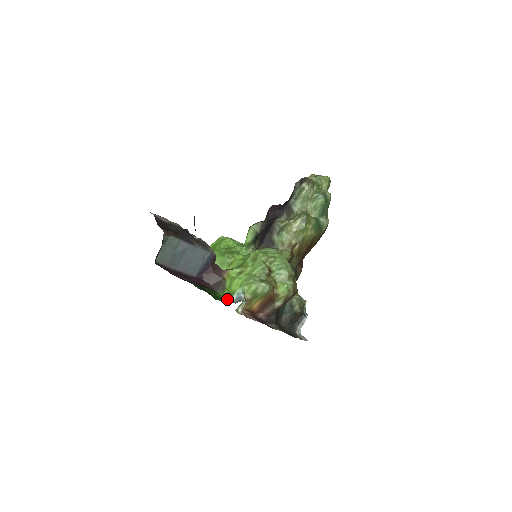
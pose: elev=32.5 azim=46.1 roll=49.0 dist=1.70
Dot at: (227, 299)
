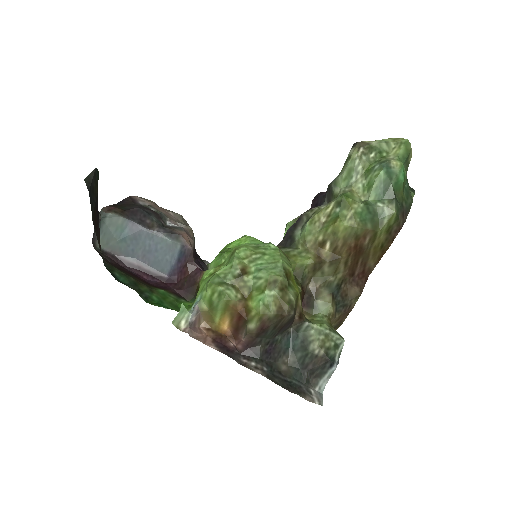
Dot at: occluded
